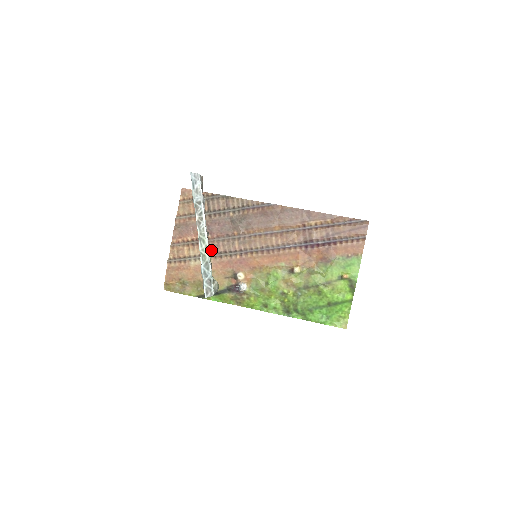
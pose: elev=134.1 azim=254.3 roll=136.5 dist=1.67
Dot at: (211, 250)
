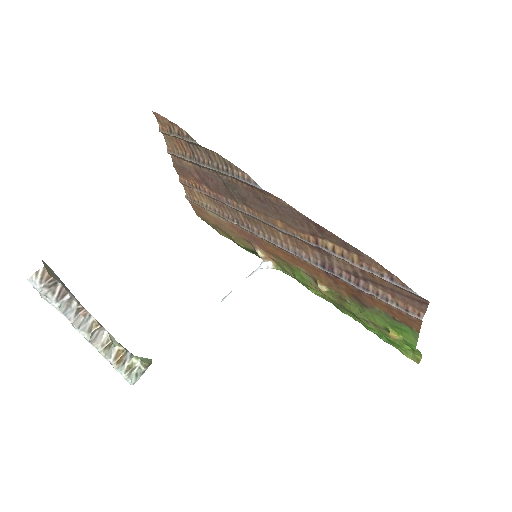
Dot at: (219, 207)
